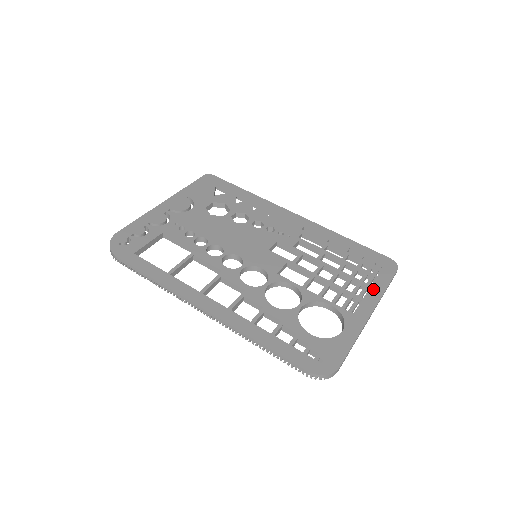
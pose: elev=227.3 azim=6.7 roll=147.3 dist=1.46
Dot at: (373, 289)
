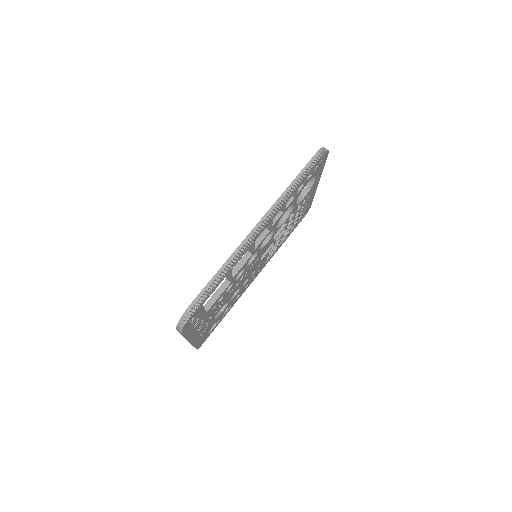
Dot at: occluded
